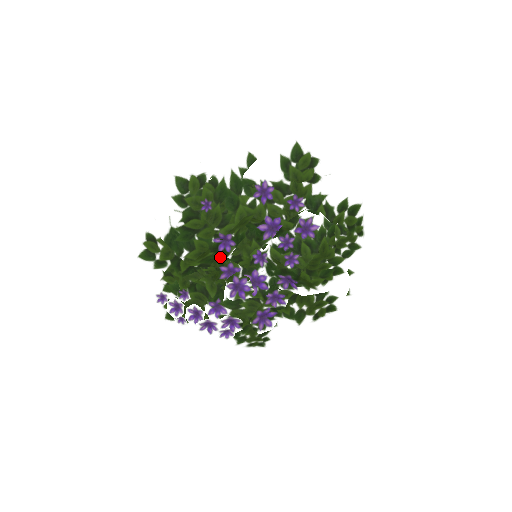
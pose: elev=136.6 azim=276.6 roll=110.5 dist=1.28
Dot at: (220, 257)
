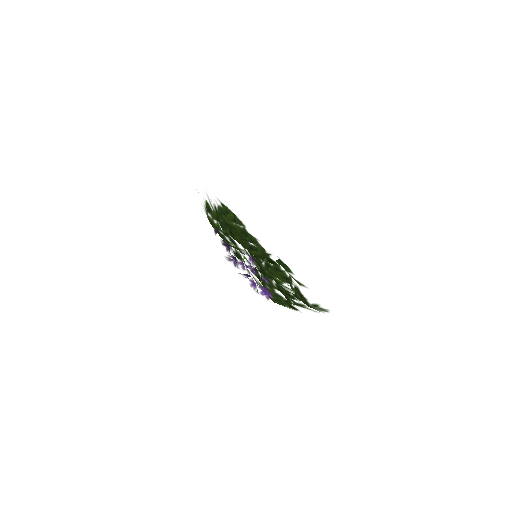
Dot at: occluded
